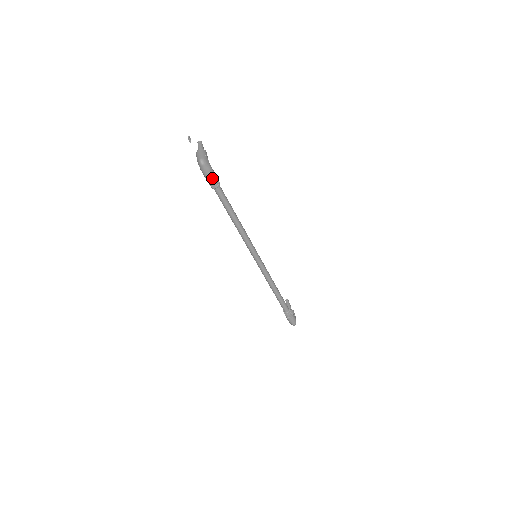
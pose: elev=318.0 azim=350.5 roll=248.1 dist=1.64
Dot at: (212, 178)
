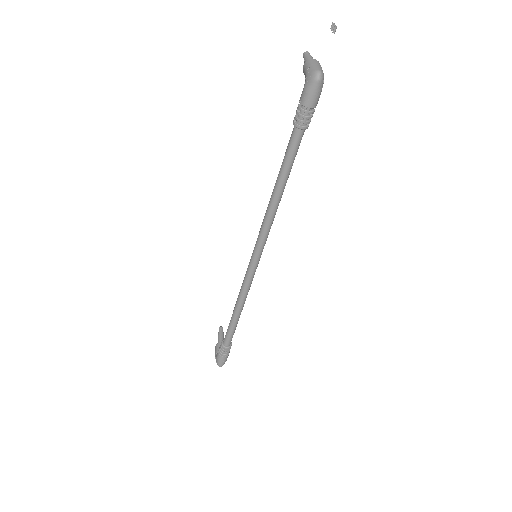
Dot at: (310, 110)
